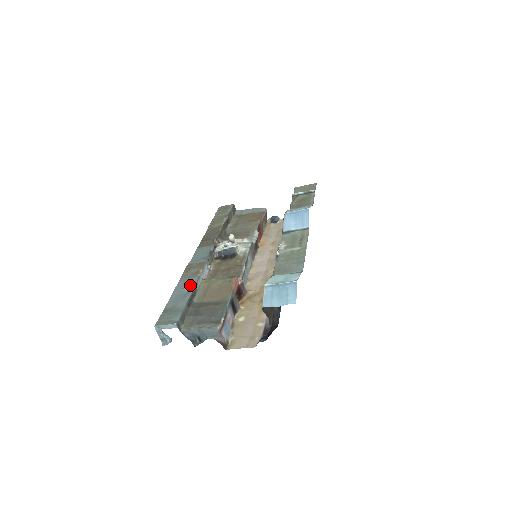
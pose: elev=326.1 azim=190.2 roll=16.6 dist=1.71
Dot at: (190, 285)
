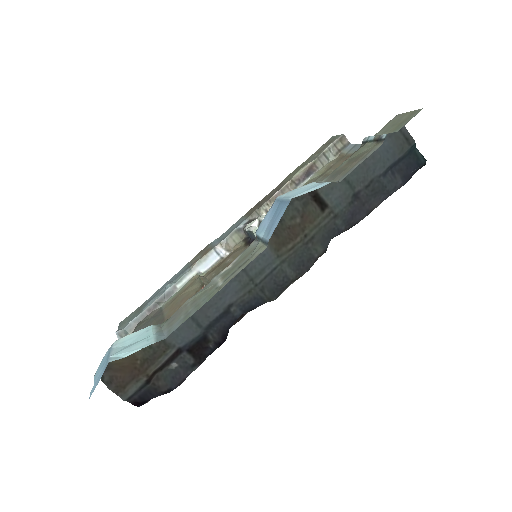
Dot at: (173, 280)
